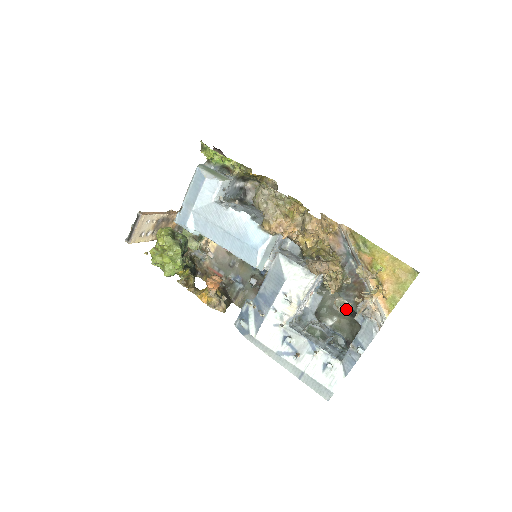
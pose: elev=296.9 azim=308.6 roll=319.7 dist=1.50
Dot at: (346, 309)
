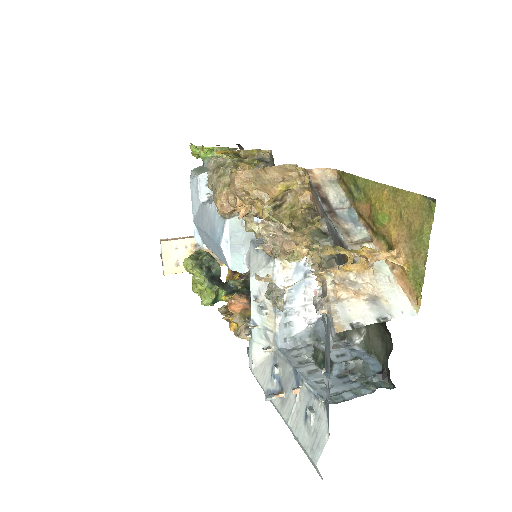
Dot at: (278, 301)
